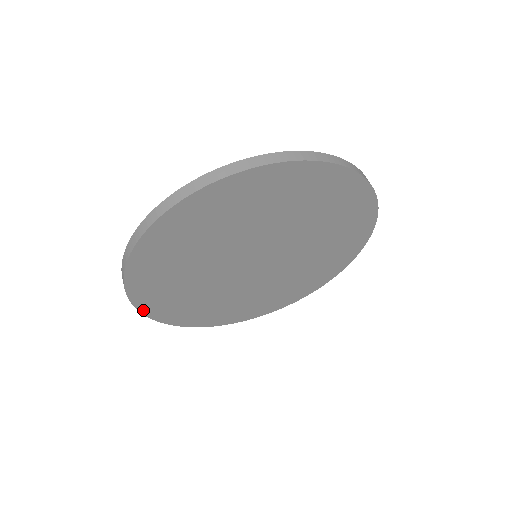
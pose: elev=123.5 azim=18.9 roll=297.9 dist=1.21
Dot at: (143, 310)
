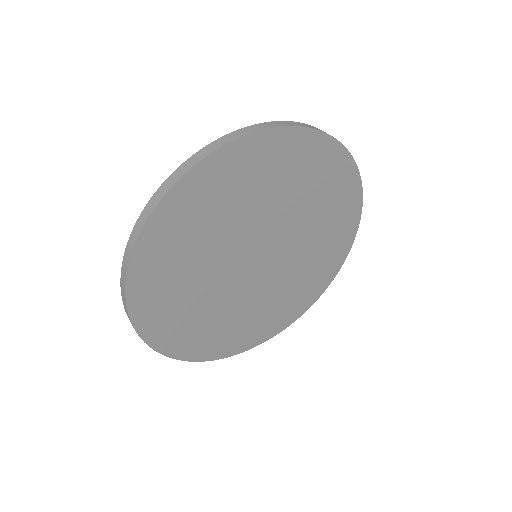
Dot at: (137, 251)
